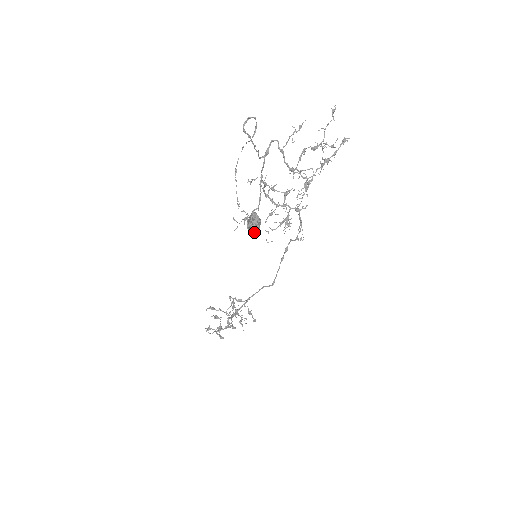
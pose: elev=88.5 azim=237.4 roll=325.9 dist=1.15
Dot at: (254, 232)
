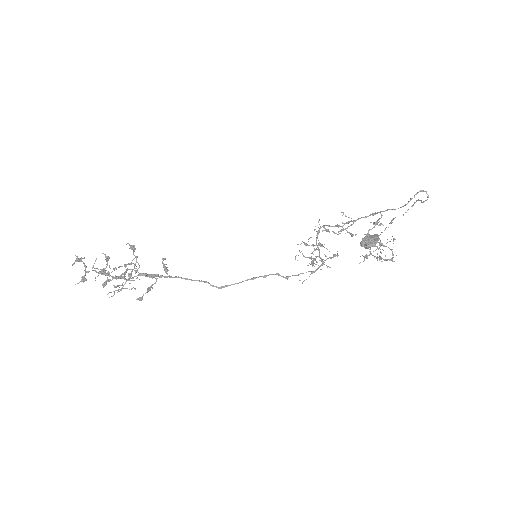
Dot at: (368, 246)
